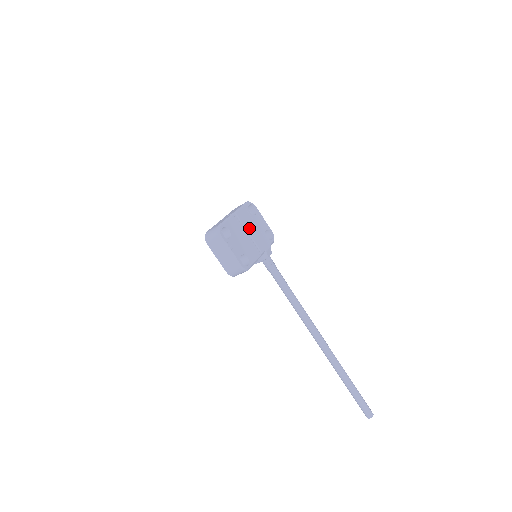
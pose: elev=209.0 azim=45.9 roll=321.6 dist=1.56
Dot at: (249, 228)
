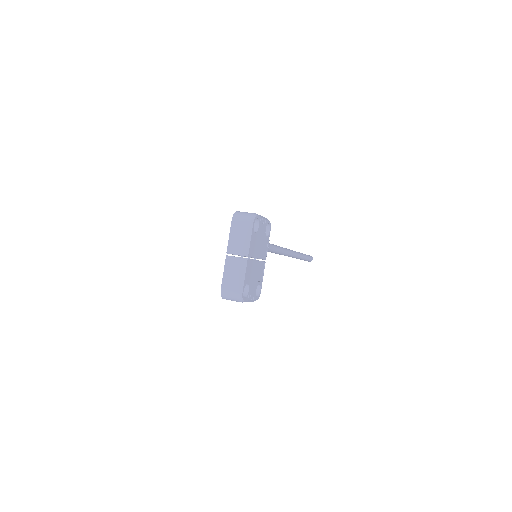
Dot at: (256, 252)
